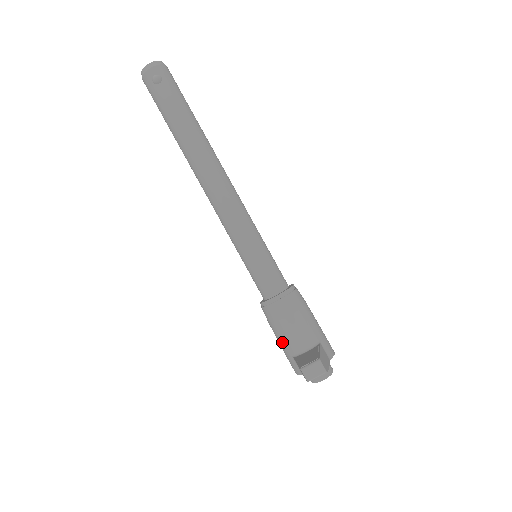
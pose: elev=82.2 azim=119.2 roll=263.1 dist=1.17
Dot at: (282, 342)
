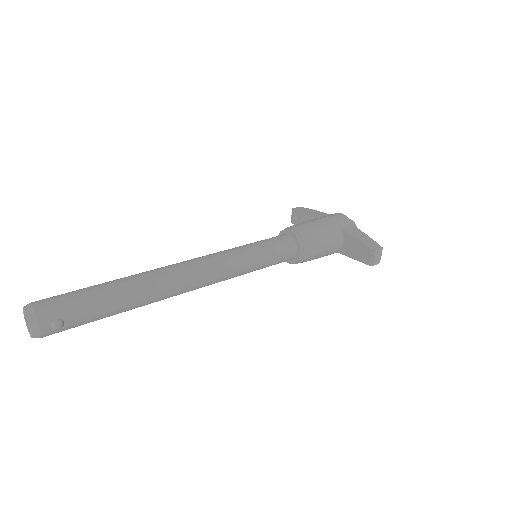
Dot at: occluded
